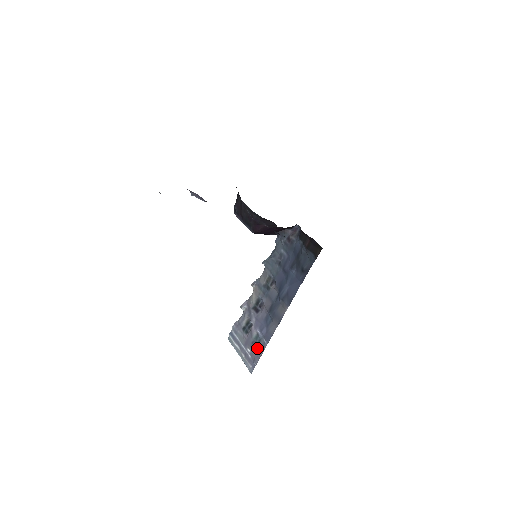
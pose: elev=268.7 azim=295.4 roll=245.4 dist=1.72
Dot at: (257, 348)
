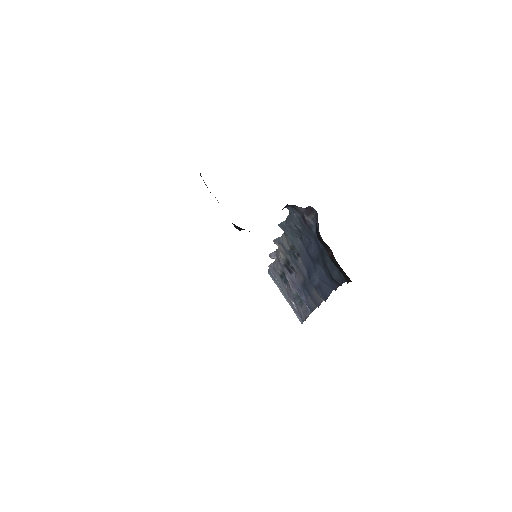
Dot at: (301, 308)
